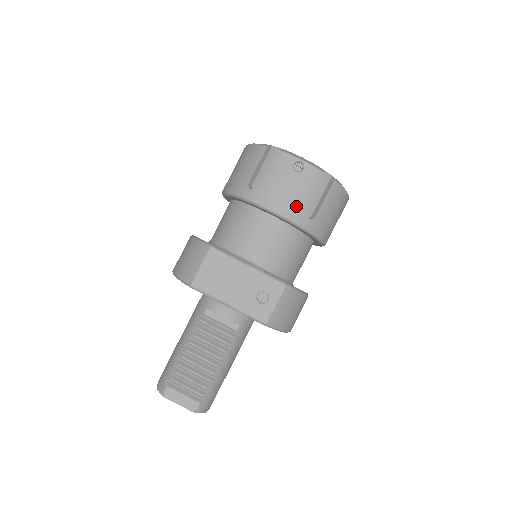
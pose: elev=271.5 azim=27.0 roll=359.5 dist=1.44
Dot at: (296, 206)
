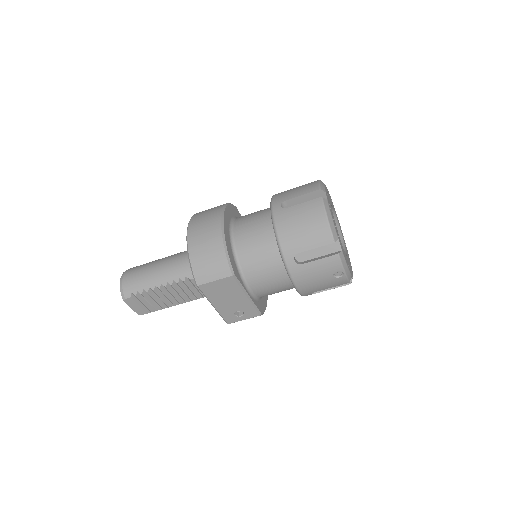
Dot at: (311, 289)
